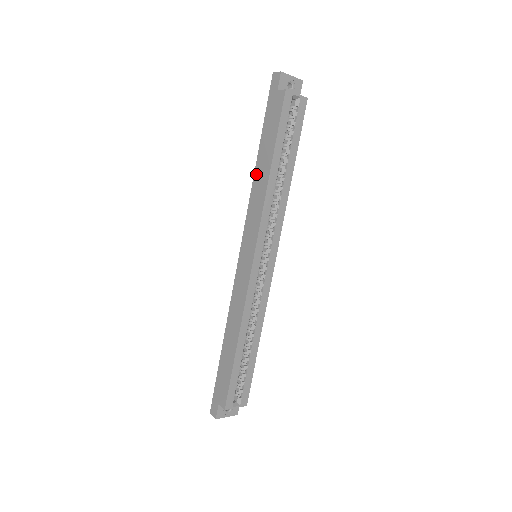
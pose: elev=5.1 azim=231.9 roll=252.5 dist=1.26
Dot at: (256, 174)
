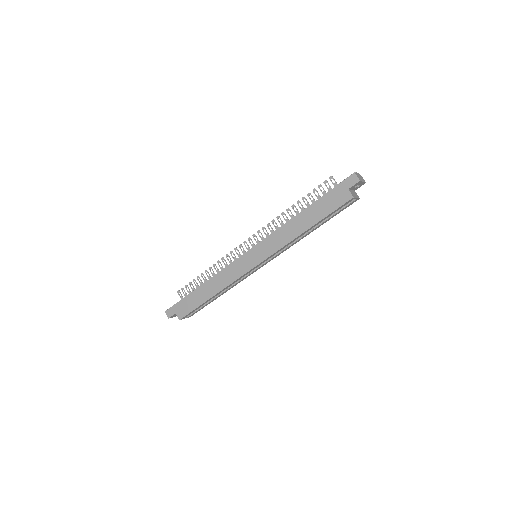
Dot at: (294, 220)
